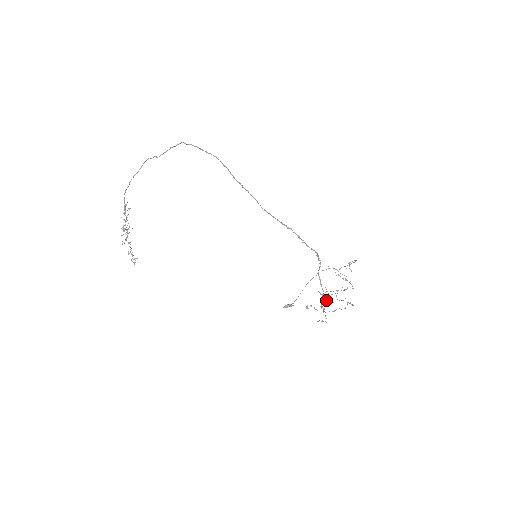
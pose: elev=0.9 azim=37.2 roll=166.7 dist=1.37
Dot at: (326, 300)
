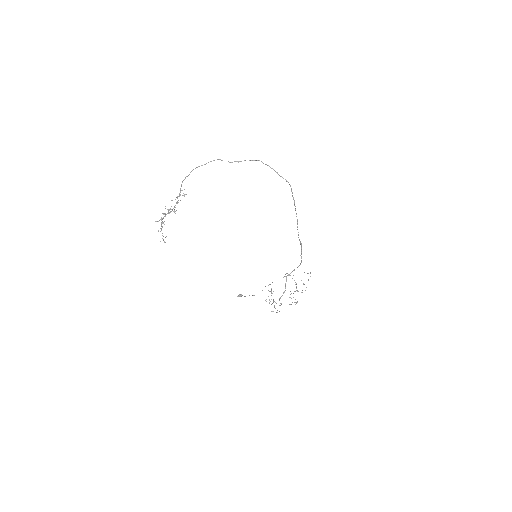
Dot at: occluded
